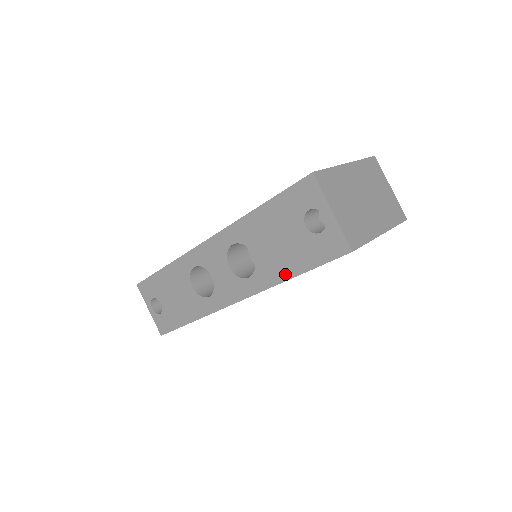
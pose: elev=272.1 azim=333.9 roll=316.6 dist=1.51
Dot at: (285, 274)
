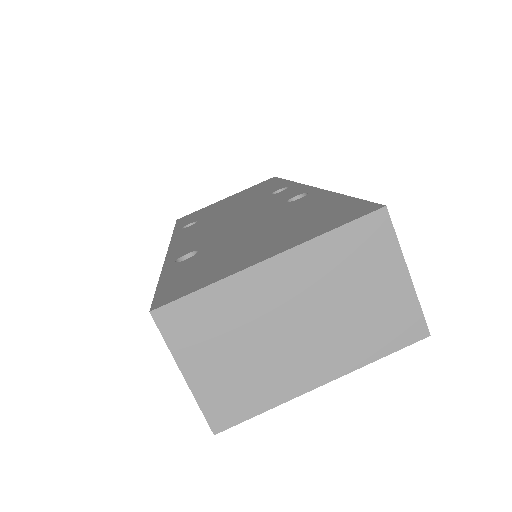
Dot at: occluded
